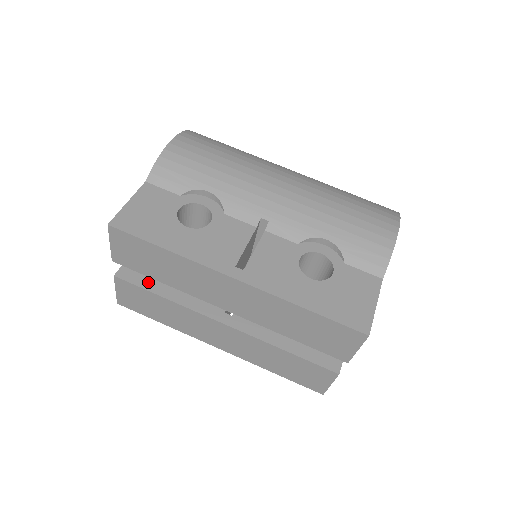
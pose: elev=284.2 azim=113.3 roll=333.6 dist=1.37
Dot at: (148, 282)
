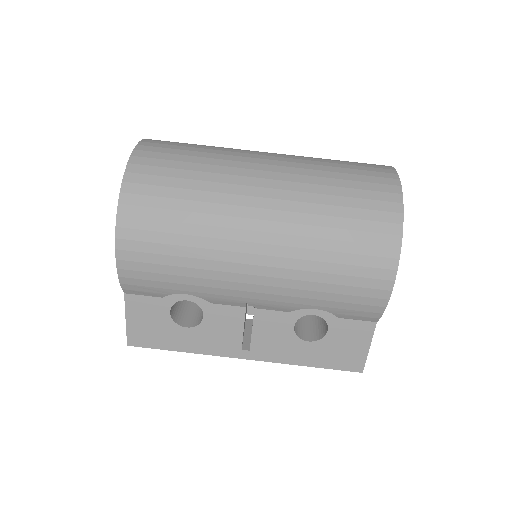
Dot at: occluded
